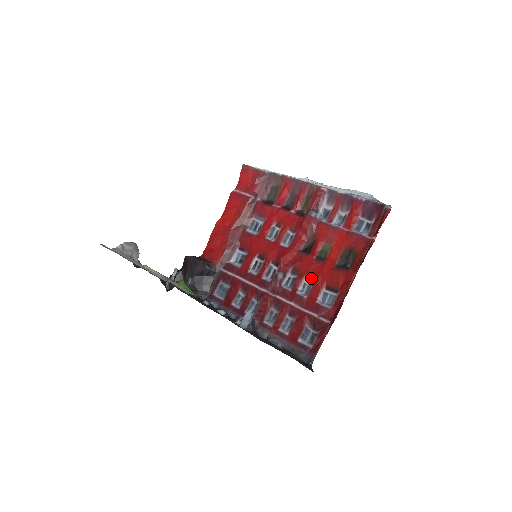
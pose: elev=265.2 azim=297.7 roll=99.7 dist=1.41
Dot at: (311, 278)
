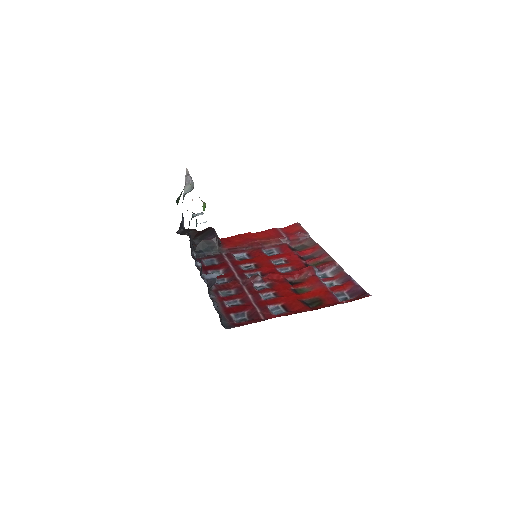
Dot at: (278, 295)
